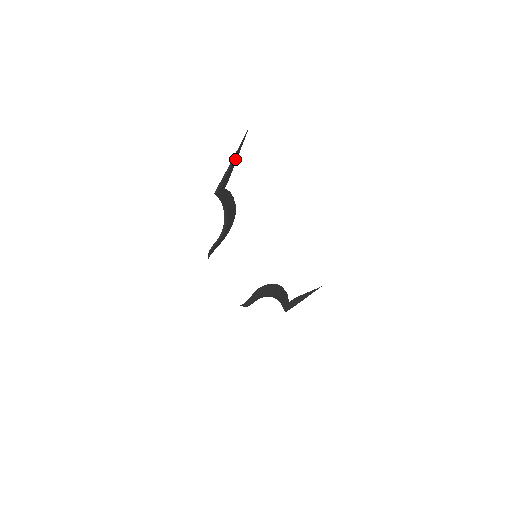
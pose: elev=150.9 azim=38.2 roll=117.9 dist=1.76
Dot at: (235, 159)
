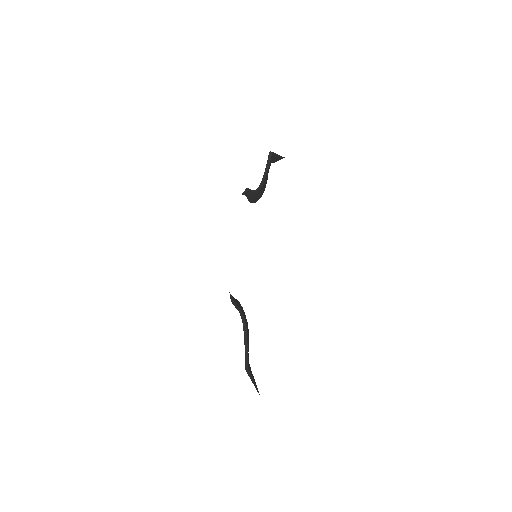
Dot at: (278, 158)
